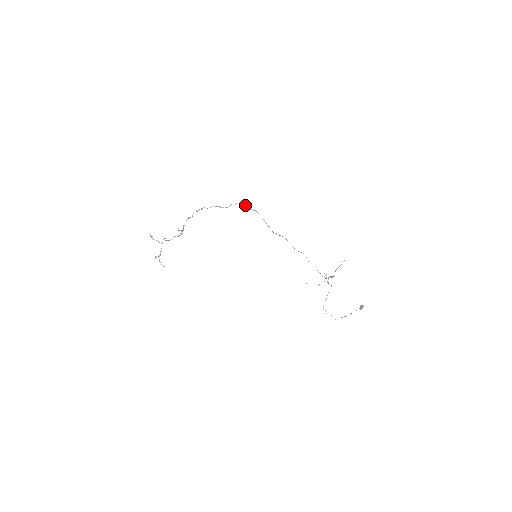
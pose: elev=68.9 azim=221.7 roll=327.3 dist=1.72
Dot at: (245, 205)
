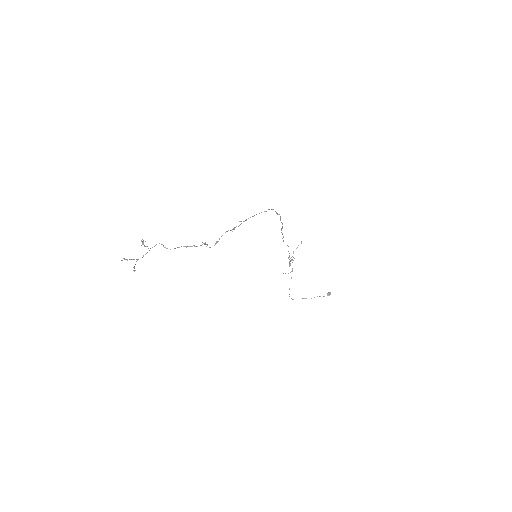
Dot at: occluded
